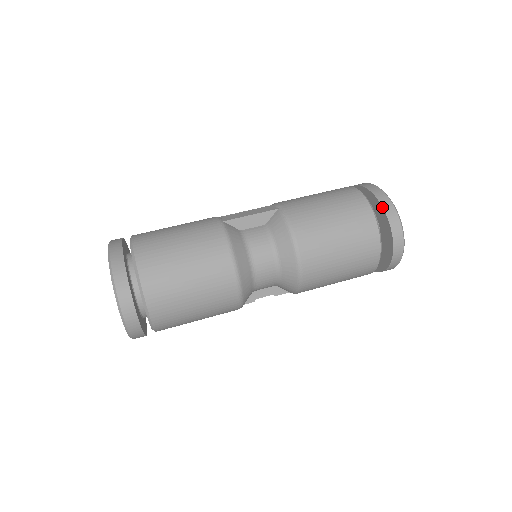
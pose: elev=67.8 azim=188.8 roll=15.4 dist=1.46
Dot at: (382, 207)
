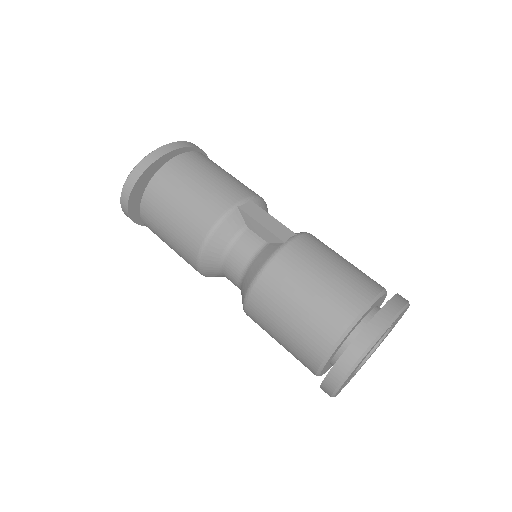
Dot at: (350, 344)
